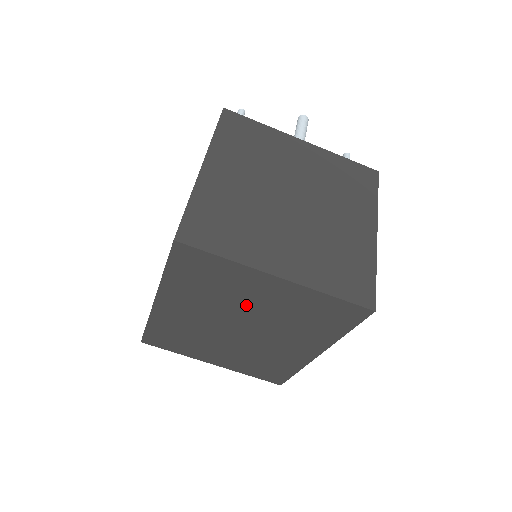
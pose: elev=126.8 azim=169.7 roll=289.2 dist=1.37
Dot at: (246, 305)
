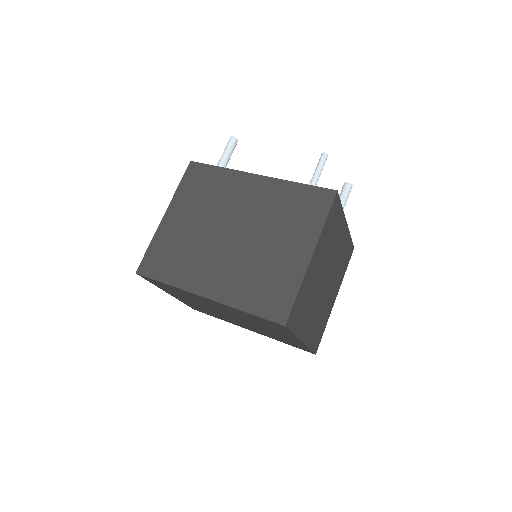
Dot at: (260, 326)
